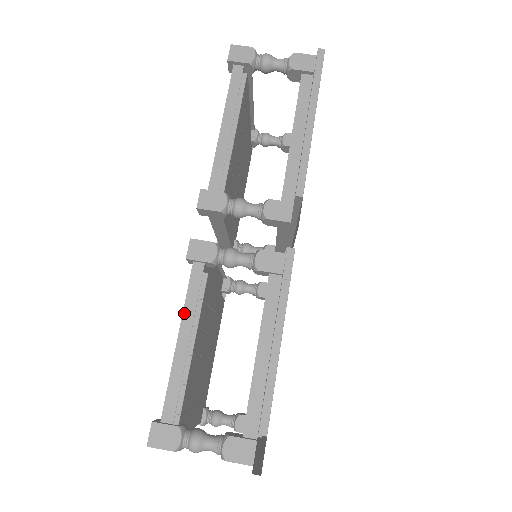
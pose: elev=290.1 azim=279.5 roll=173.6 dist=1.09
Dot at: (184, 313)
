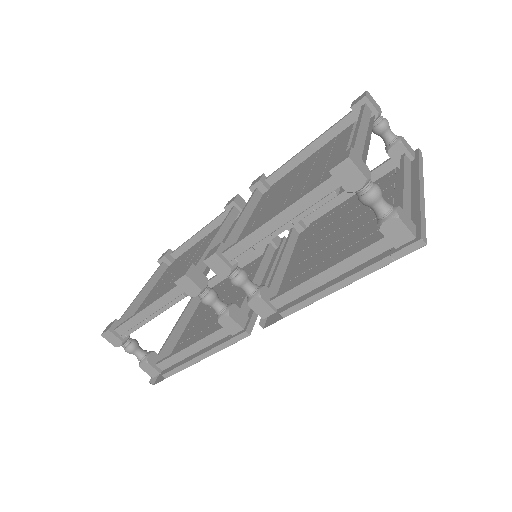
Dot at: (156, 302)
